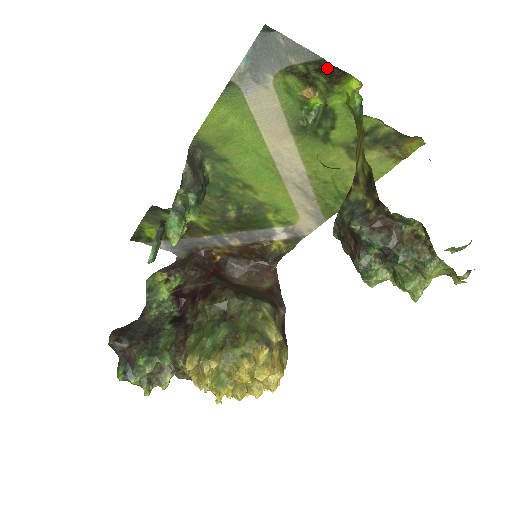
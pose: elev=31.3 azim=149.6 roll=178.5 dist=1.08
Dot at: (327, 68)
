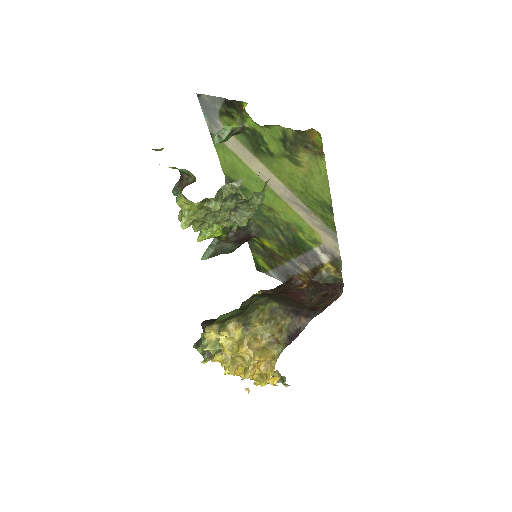
Dot at: (230, 103)
